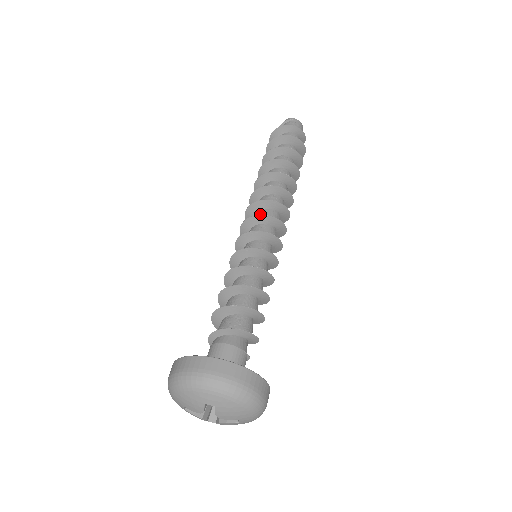
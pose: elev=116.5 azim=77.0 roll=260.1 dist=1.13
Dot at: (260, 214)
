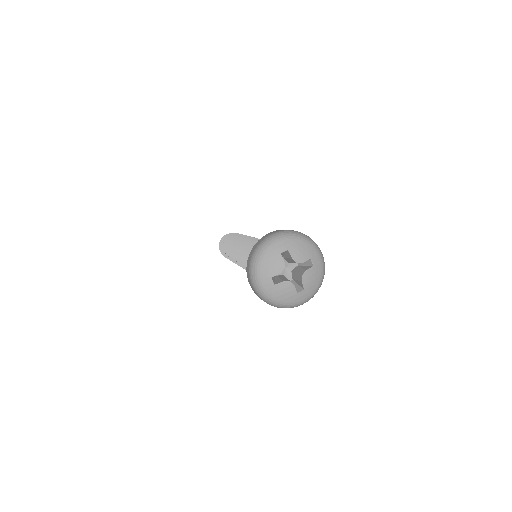
Dot at: occluded
